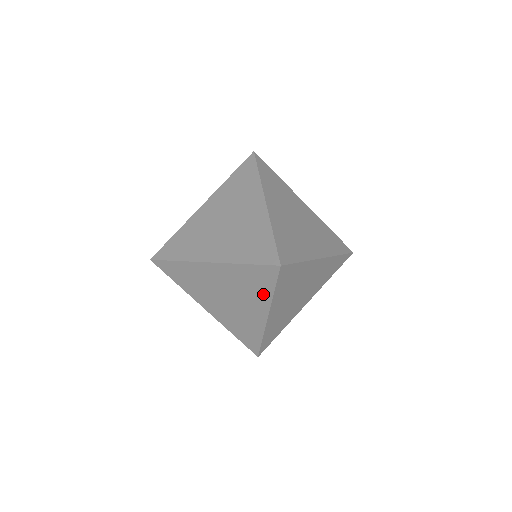
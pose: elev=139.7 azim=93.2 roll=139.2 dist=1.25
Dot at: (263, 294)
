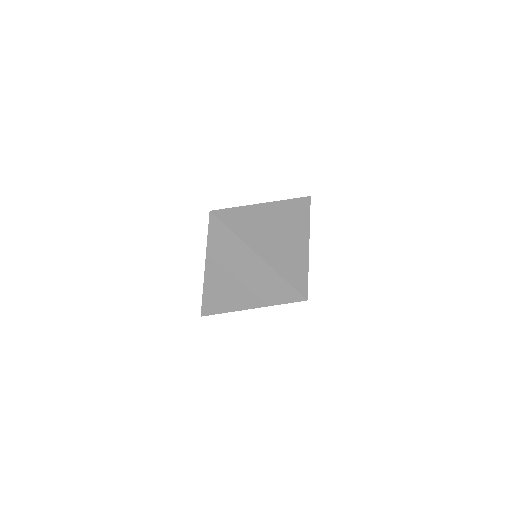
Dot at: occluded
